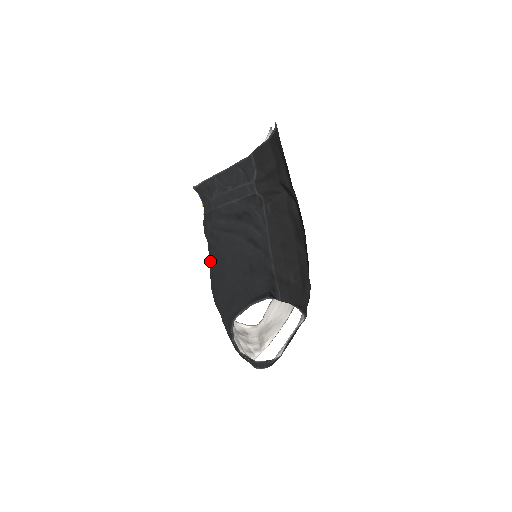
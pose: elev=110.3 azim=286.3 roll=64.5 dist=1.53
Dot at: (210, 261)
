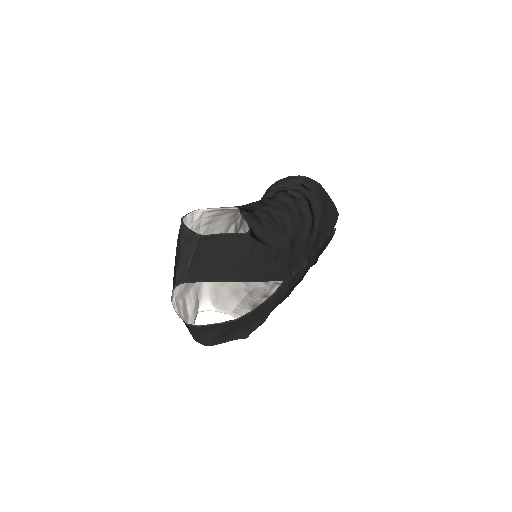
Dot at: occluded
